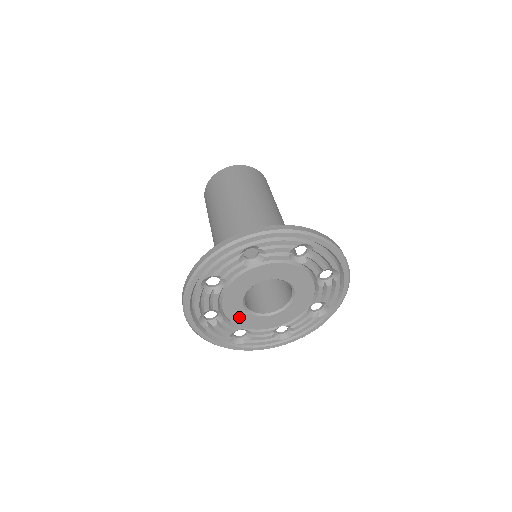
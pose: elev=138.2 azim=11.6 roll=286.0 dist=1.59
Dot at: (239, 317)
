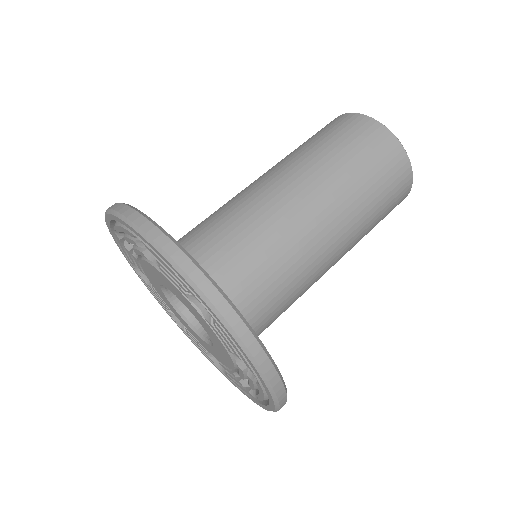
Dot at: (151, 277)
